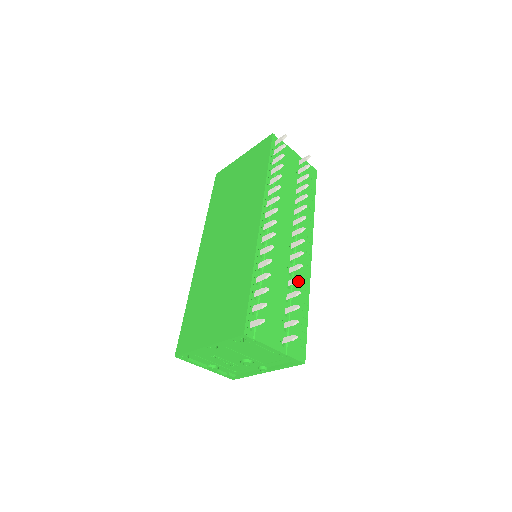
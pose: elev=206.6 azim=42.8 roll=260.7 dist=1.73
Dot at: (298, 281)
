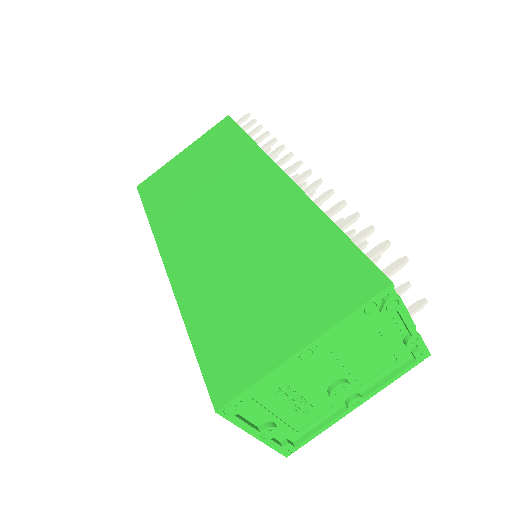
Dot at: (364, 247)
